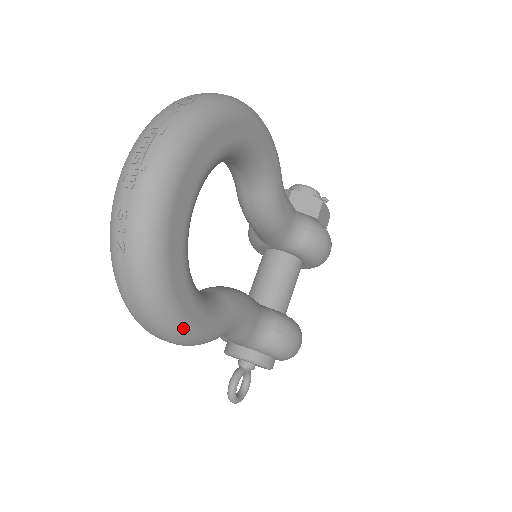
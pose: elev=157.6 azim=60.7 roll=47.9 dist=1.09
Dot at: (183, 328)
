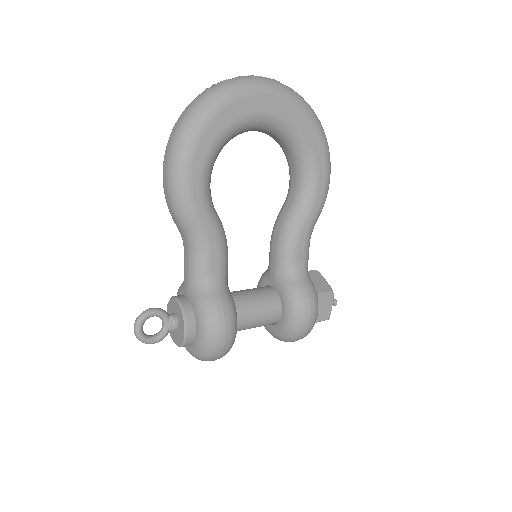
Dot at: (185, 162)
